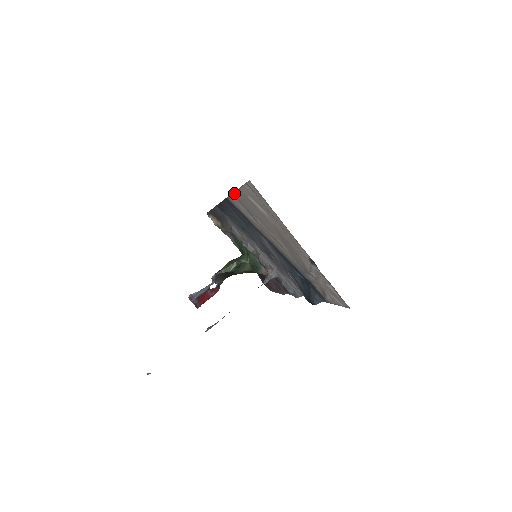
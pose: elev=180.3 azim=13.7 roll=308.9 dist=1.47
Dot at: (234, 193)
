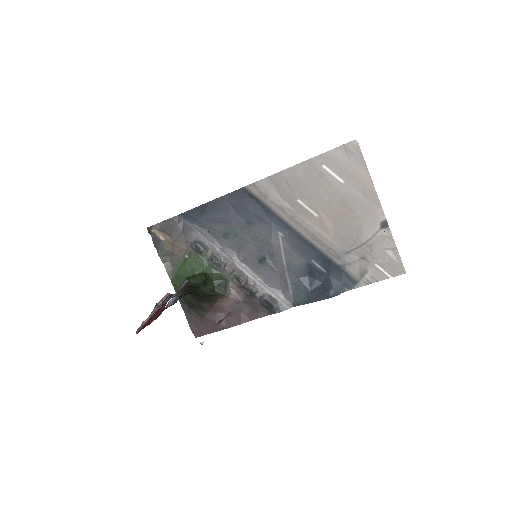
Dot at: (282, 172)
